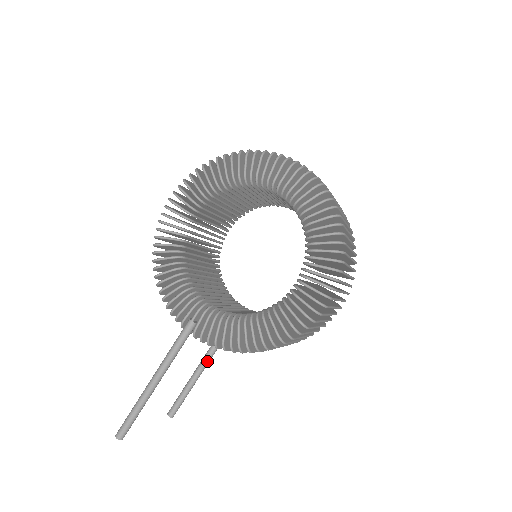
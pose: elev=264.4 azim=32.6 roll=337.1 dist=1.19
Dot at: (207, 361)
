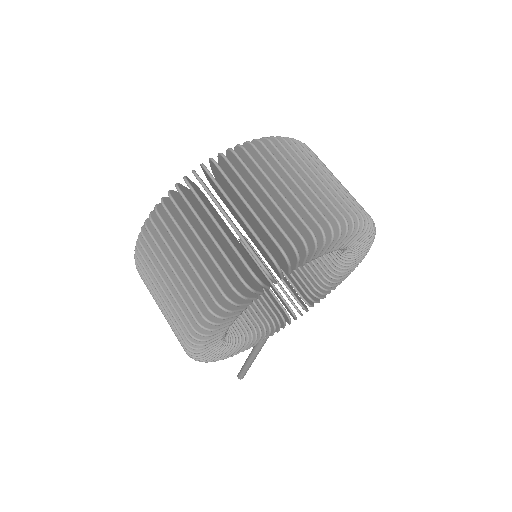
Dot at: occluded
